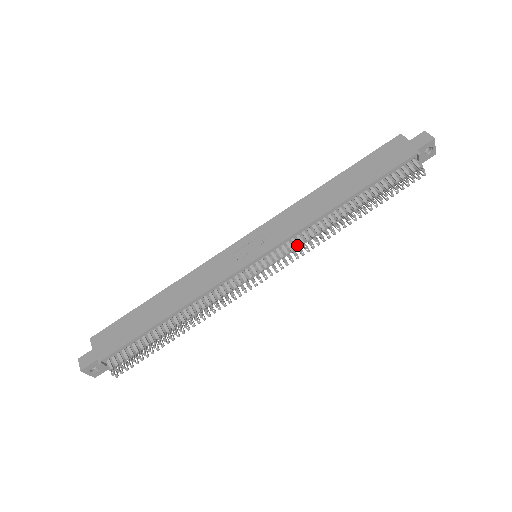
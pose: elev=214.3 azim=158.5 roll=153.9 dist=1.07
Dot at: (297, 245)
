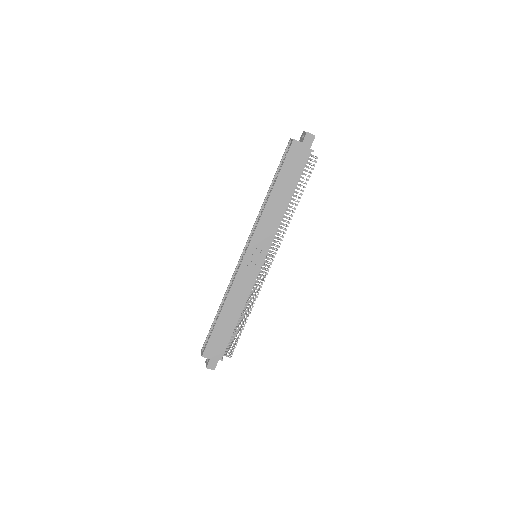
Dot at: (277, 238)
